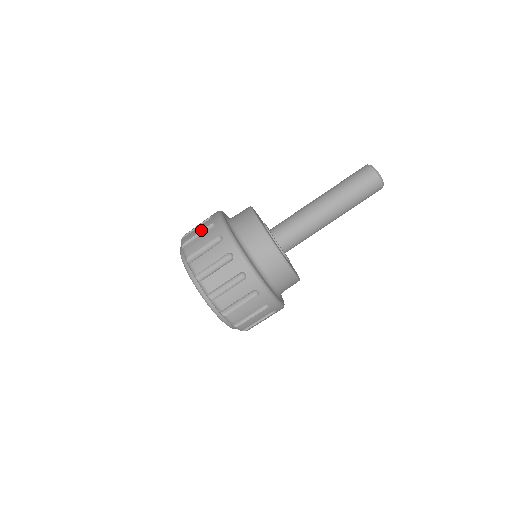
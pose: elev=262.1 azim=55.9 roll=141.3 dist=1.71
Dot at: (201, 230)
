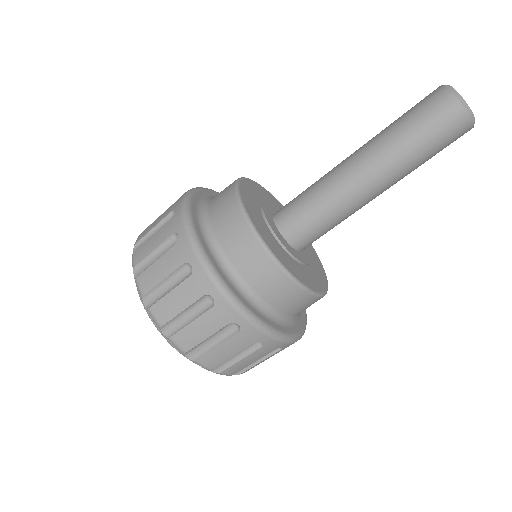
Dot at: (168, 274)
